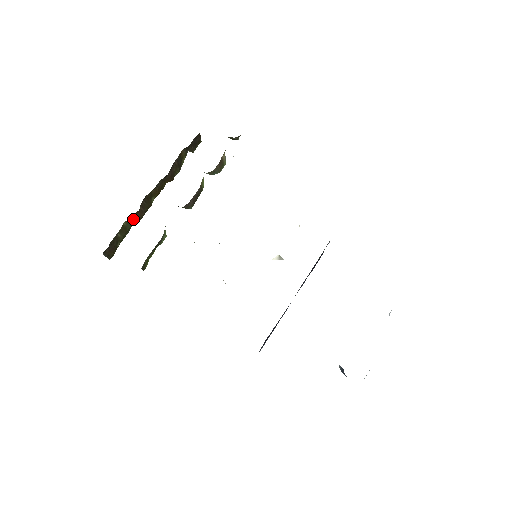
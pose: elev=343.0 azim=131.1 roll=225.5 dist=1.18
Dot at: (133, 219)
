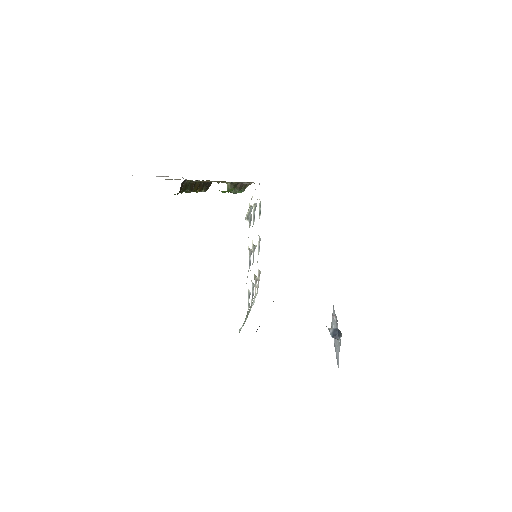
Dot at: (189, 186)
